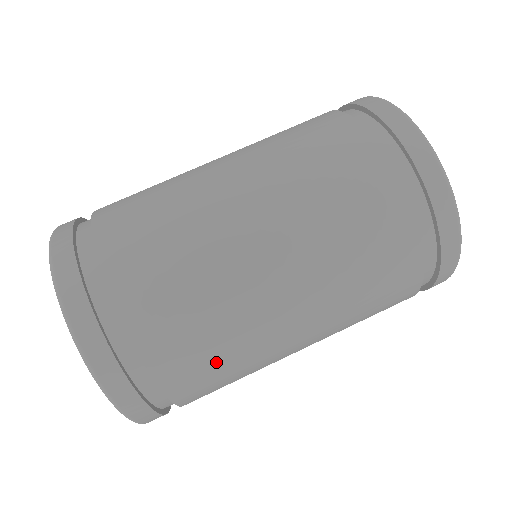
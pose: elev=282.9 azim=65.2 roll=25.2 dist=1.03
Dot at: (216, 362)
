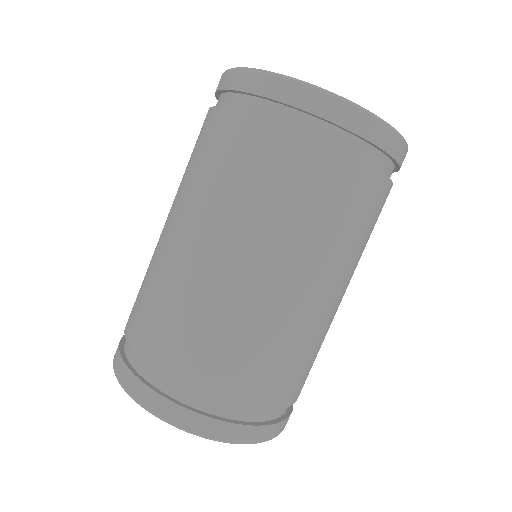
Dot at: (240, 353)
